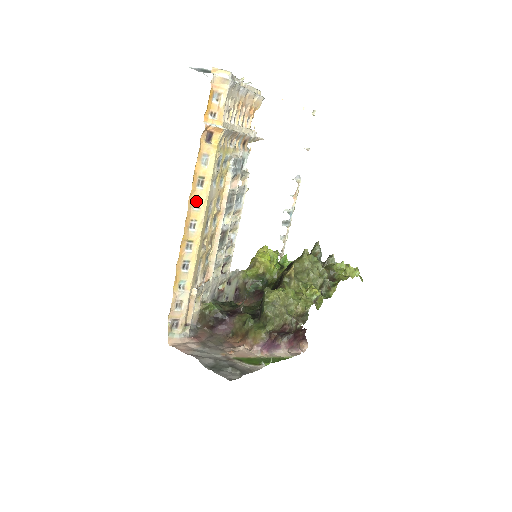
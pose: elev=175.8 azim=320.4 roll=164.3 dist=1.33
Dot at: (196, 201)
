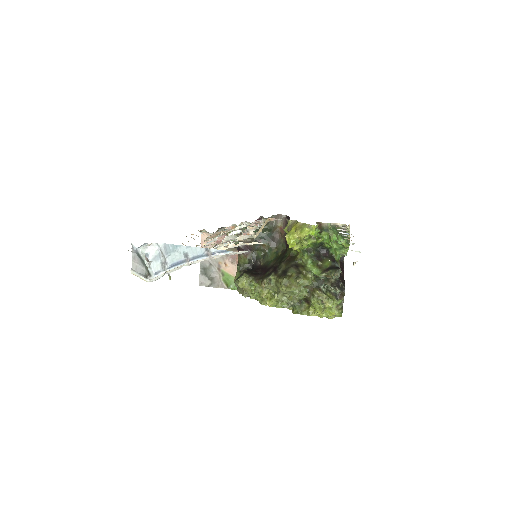
Dot at: occluded
